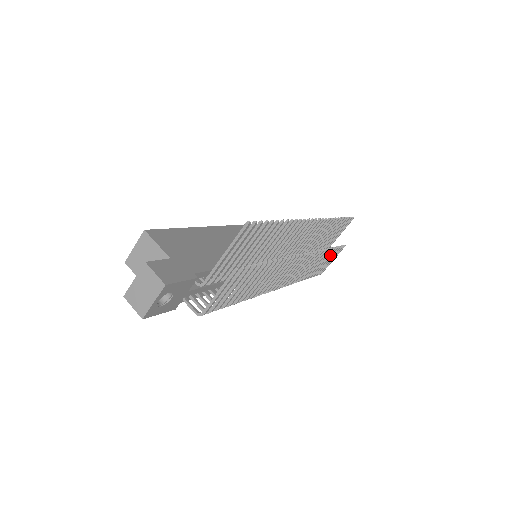
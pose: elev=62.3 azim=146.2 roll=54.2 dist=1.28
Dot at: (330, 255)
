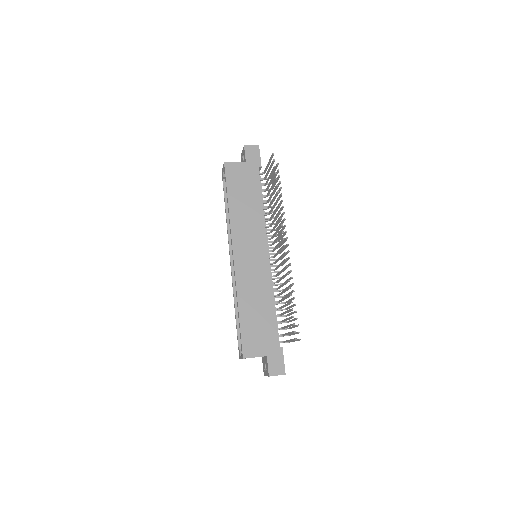
Dot at: (278, 186)
